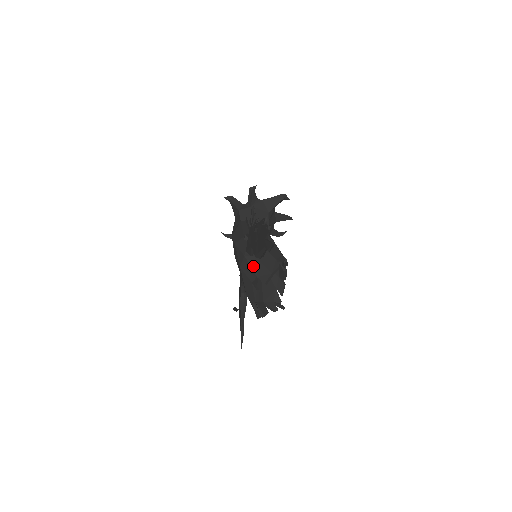
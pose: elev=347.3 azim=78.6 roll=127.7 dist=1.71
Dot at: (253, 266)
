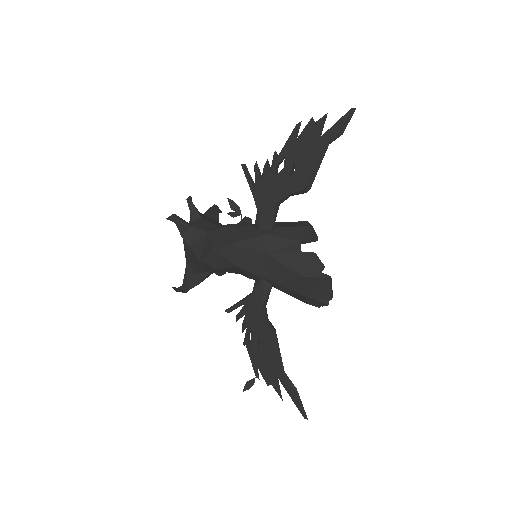
Dot at: (285, 235)
